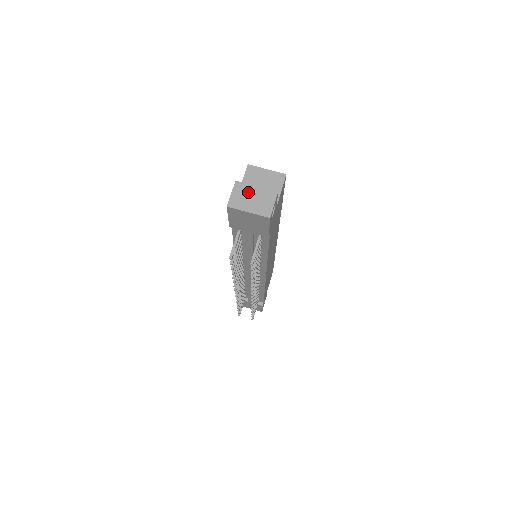
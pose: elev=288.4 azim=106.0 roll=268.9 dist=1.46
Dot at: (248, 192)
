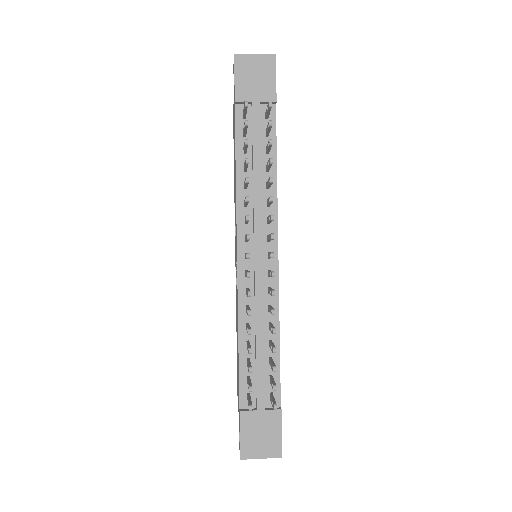
Dot at: occluded
